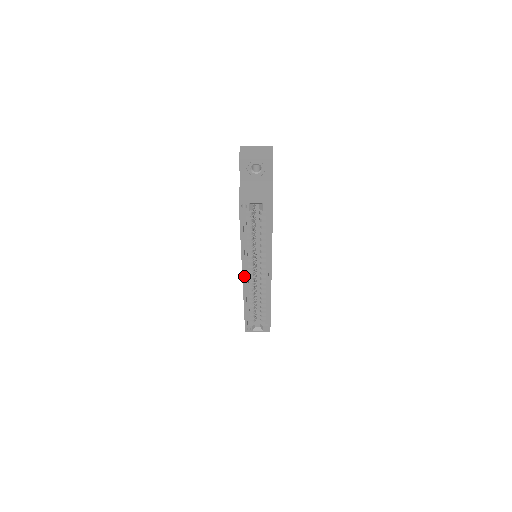
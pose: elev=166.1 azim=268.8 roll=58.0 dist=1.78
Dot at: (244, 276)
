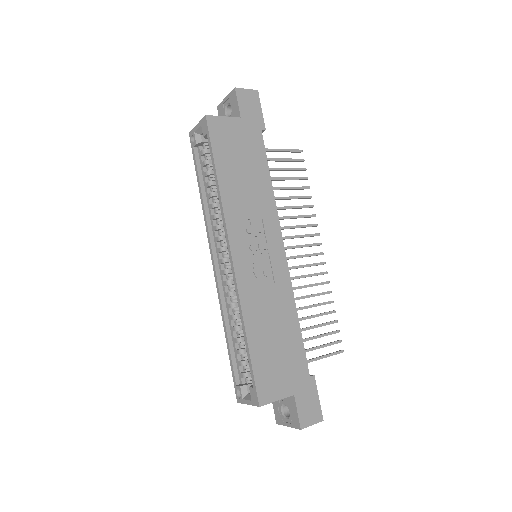
Dot at: (213, 262)
